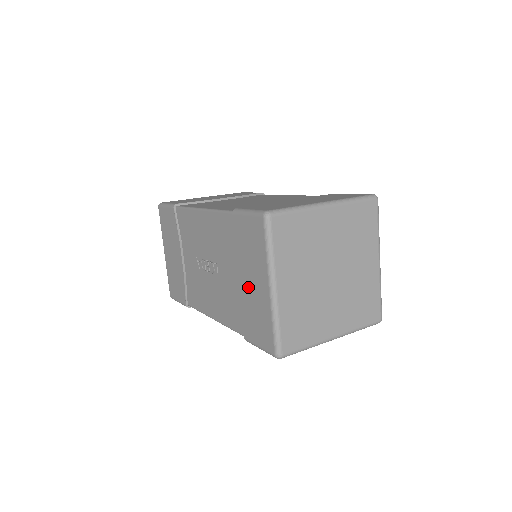
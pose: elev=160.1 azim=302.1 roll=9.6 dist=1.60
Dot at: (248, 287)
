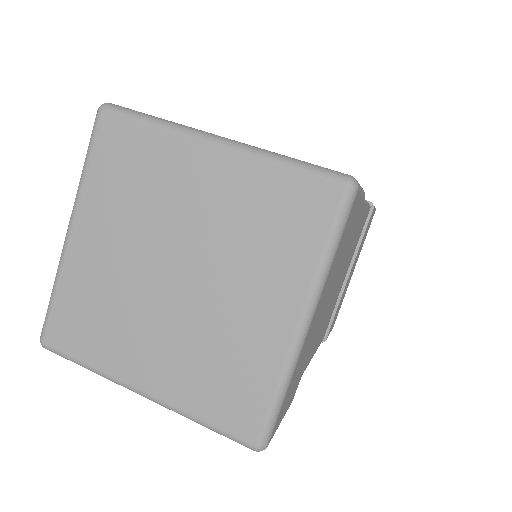
Dot at: occluded
